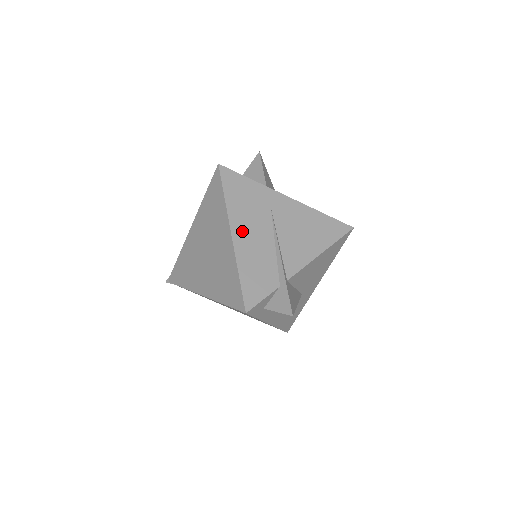
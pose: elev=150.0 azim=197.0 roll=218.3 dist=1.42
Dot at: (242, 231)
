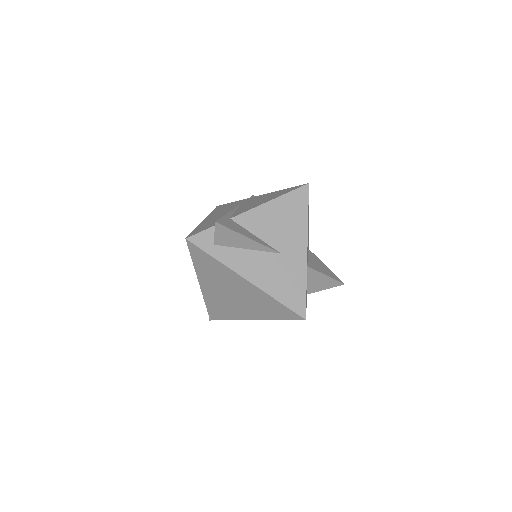
Dot at: occluded
